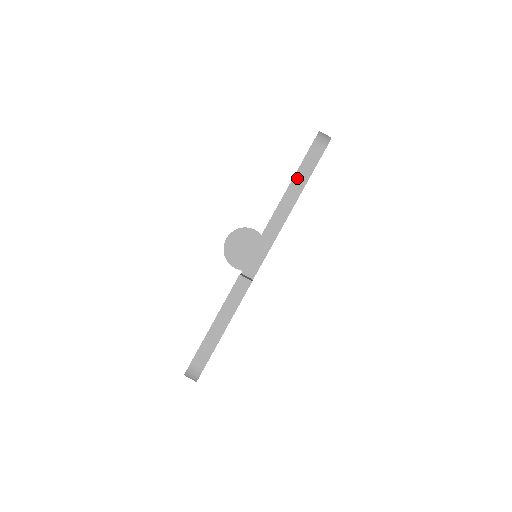
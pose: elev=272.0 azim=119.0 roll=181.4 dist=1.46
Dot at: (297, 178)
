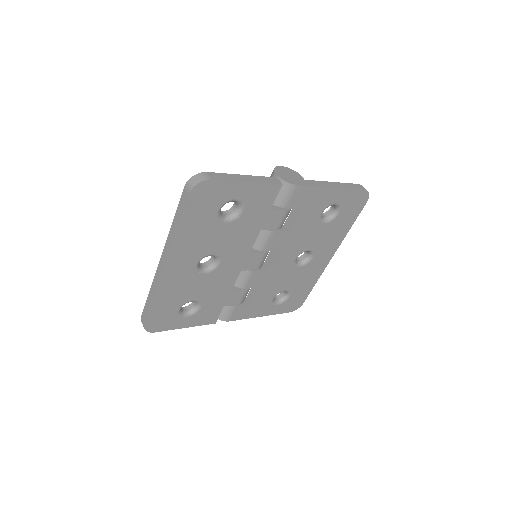
Dot at: (342, 184)
